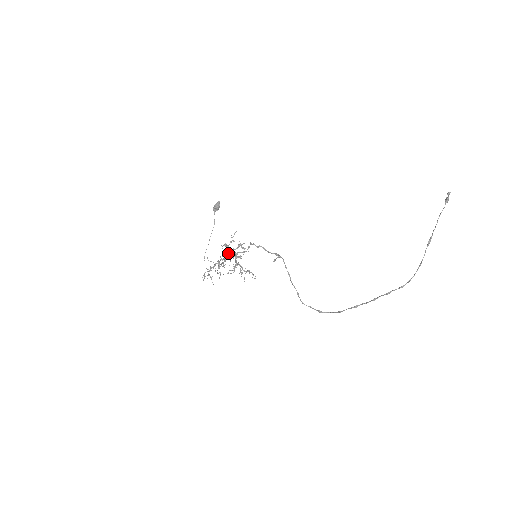
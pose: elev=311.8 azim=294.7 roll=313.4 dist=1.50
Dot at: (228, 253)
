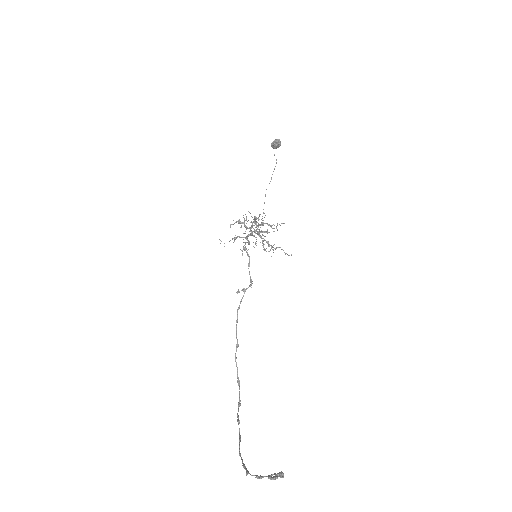
Dot at: (246, 228)
